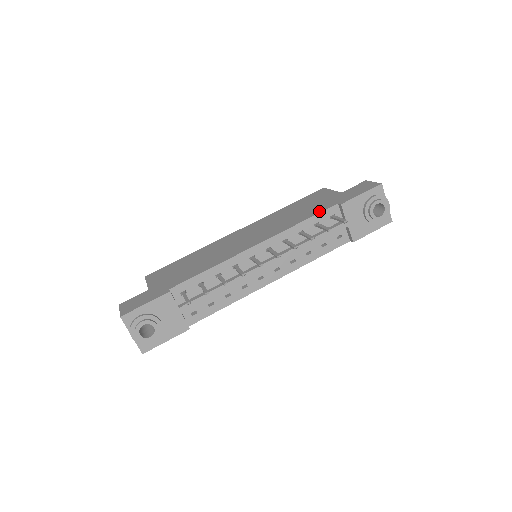
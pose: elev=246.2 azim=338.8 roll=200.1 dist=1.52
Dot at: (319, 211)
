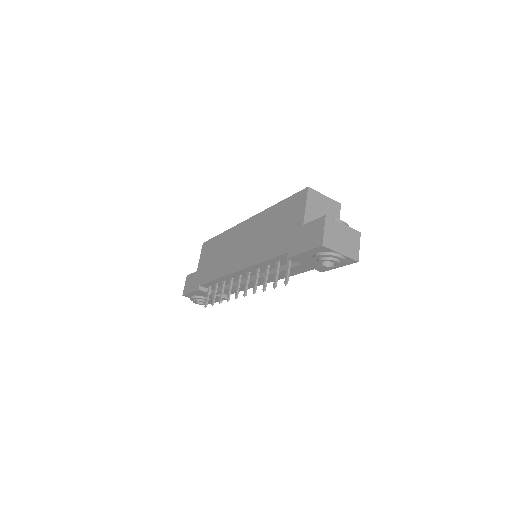
Dot at: (275, 254)
